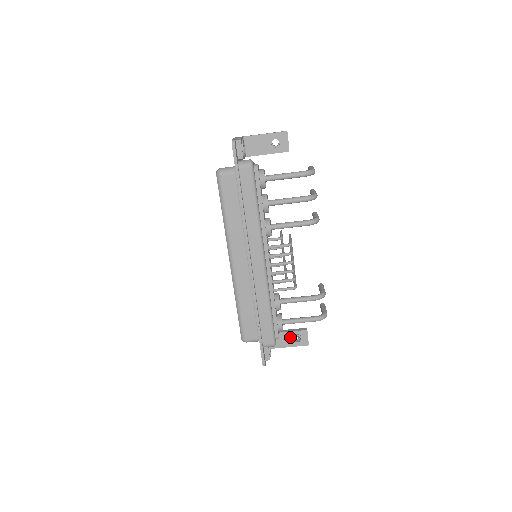
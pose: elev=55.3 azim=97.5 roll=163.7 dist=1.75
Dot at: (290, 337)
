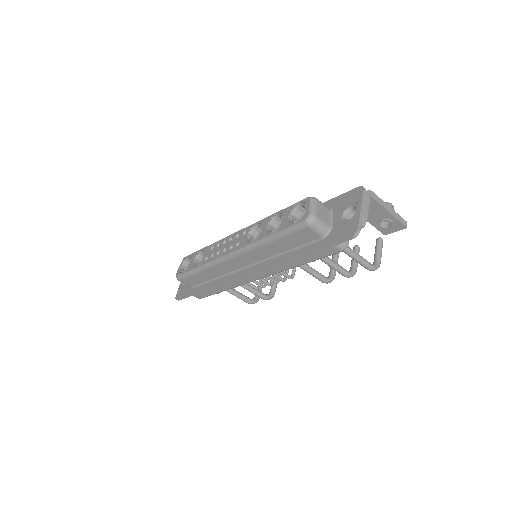
Dot at: occluded
